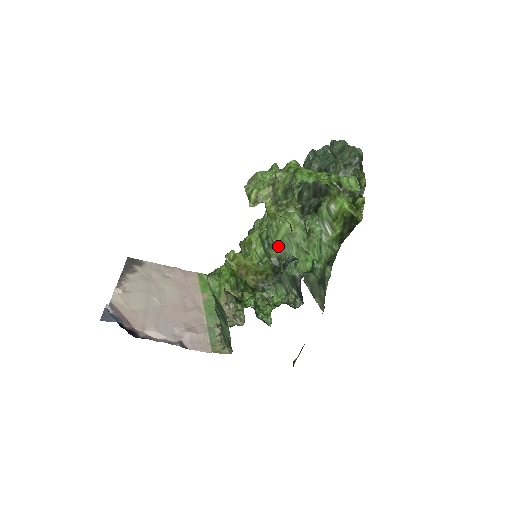
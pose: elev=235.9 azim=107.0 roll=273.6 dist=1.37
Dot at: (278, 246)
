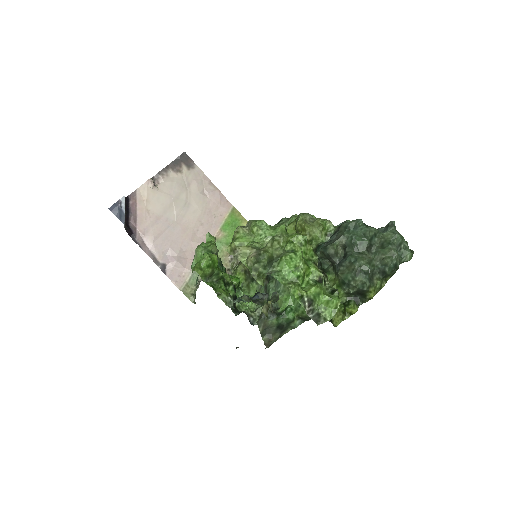
Dot at: occluded
